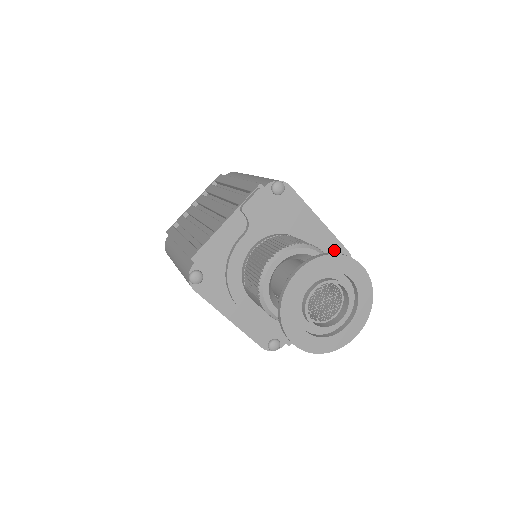
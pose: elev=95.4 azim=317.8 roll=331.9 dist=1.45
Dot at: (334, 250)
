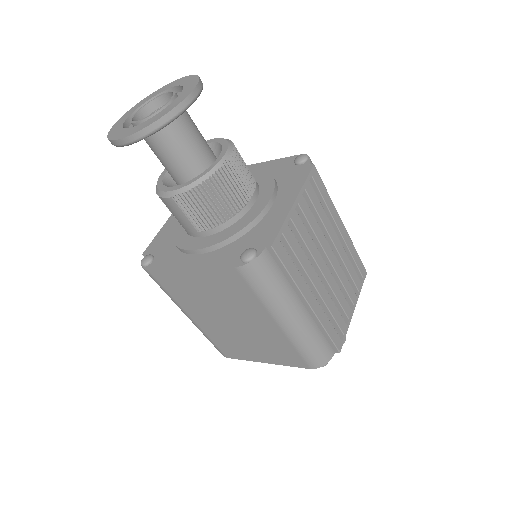
Dot at: (281, 165)
